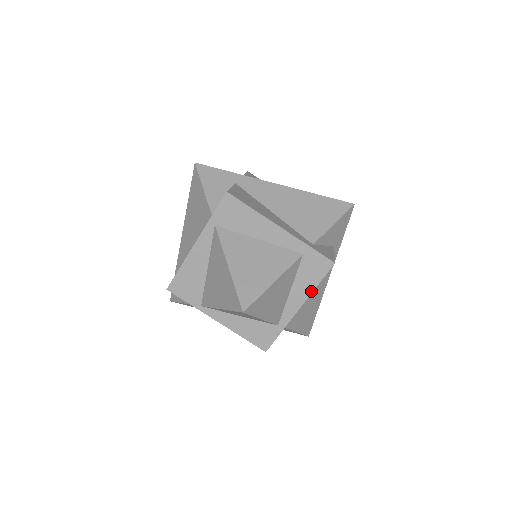
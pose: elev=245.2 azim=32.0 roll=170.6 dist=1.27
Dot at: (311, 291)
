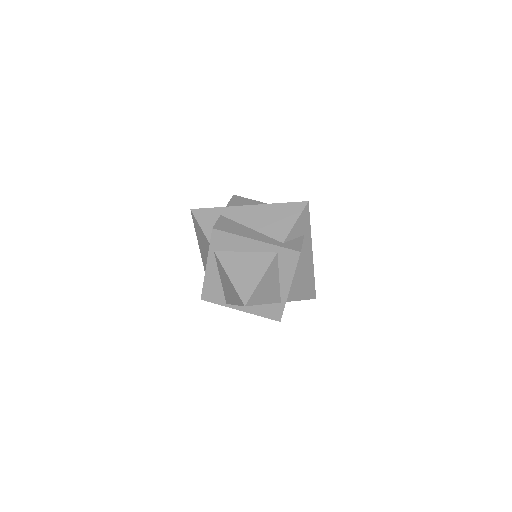
Dot at: (293, 274)
